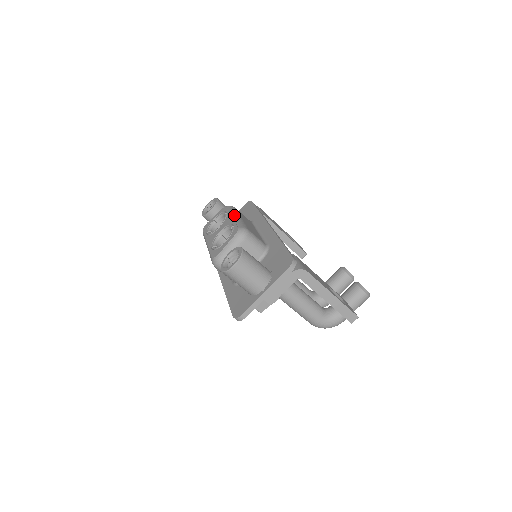
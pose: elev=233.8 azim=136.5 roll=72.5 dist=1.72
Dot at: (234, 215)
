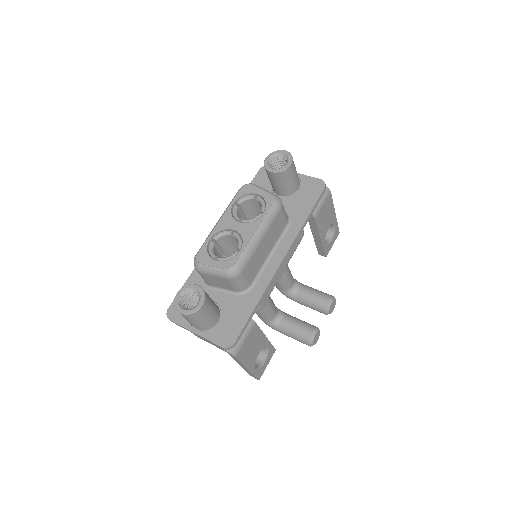
Dot at: (258, 232)
